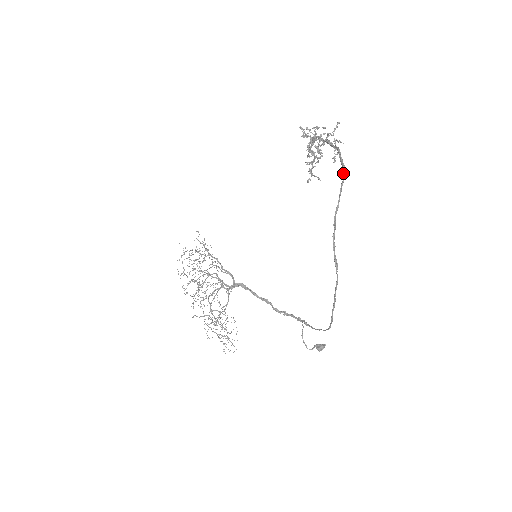
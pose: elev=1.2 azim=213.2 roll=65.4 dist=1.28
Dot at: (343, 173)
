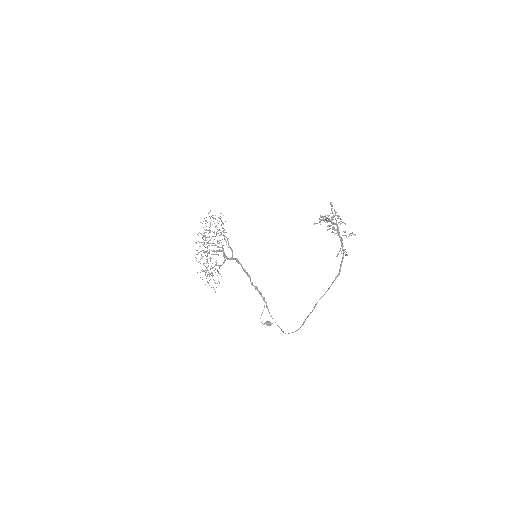
Dot at: (337, 275)
